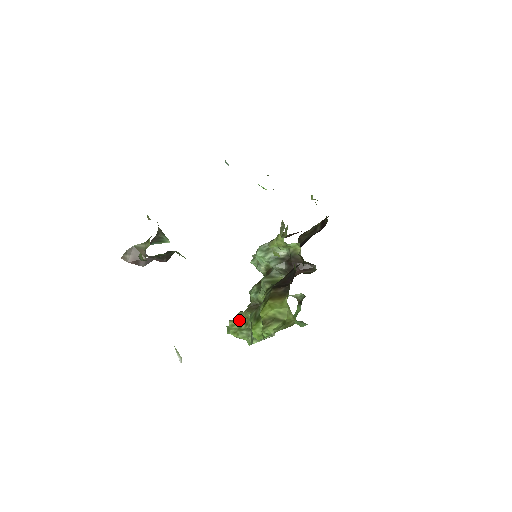
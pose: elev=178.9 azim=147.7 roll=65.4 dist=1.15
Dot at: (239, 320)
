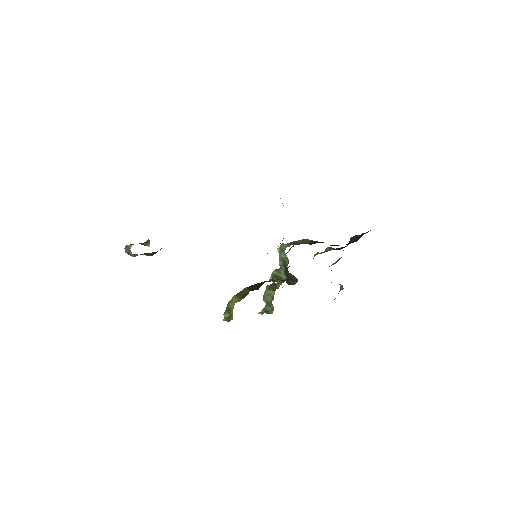
Dot at: occluded
